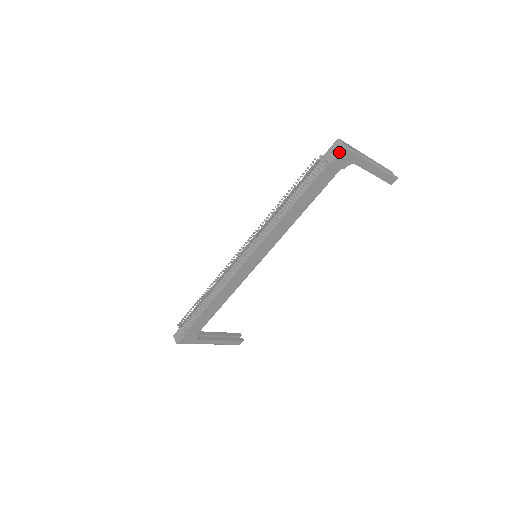
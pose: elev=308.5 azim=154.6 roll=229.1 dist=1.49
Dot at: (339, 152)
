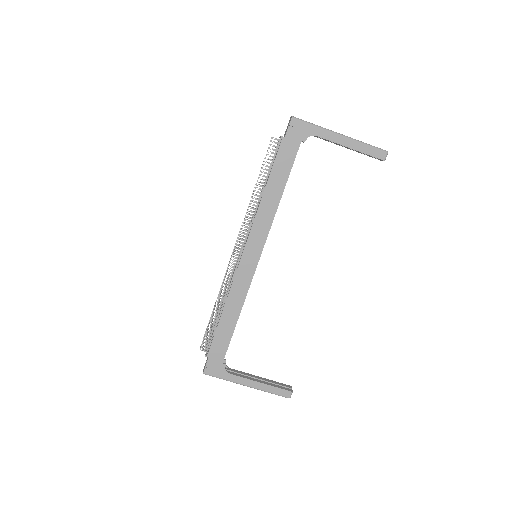
Dot at: (289, 124)
